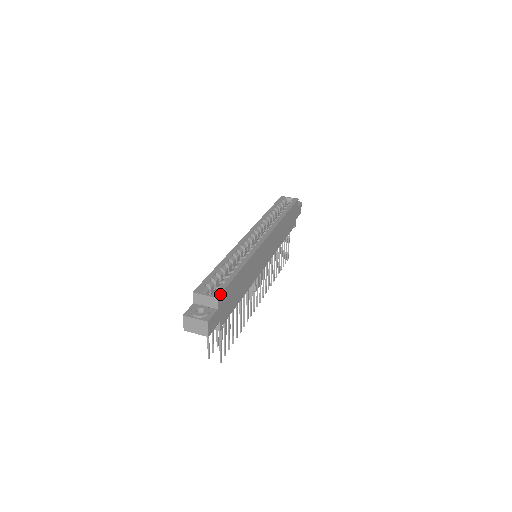
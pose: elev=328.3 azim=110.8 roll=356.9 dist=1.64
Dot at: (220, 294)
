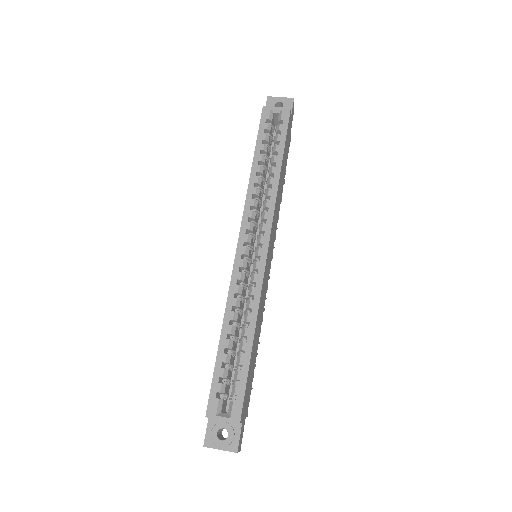
Dot at: (241, 413)
